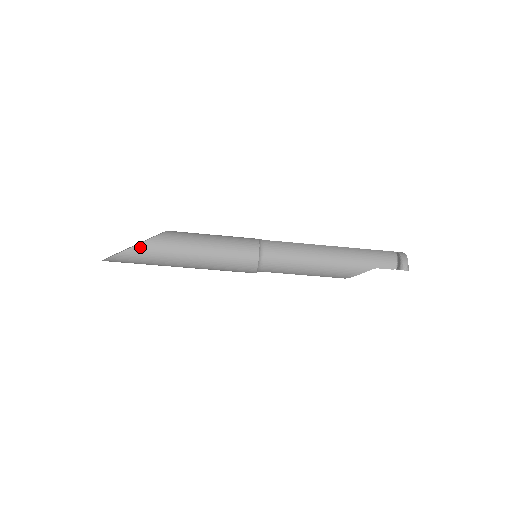
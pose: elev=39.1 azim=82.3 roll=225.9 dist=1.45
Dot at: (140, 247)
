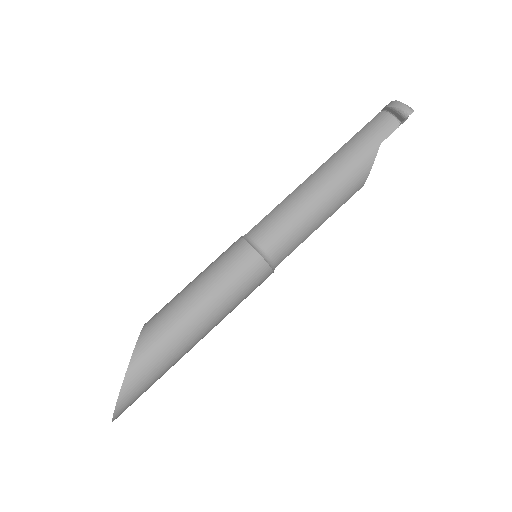
Dot at: (132, 368)
